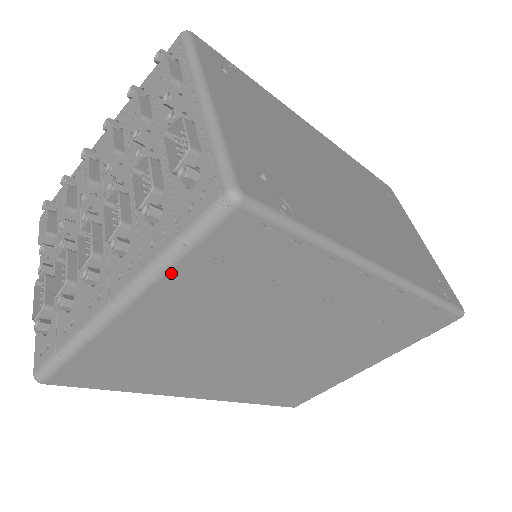
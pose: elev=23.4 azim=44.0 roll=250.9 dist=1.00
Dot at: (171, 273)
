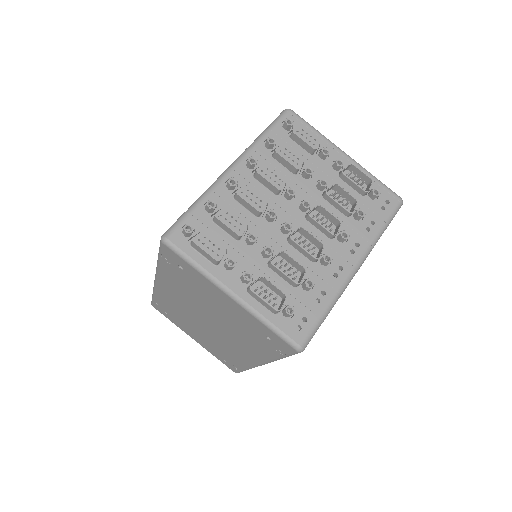
Dot at: occluded
